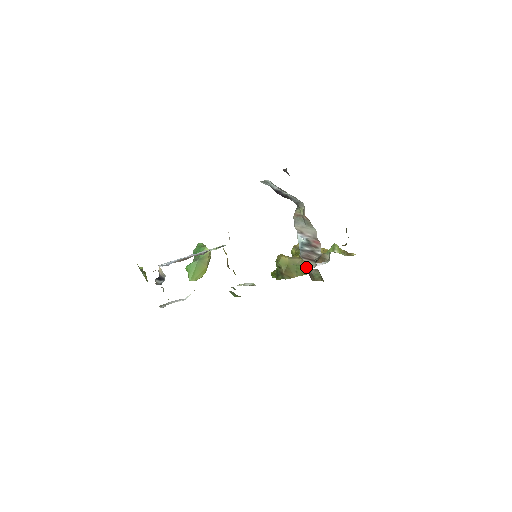
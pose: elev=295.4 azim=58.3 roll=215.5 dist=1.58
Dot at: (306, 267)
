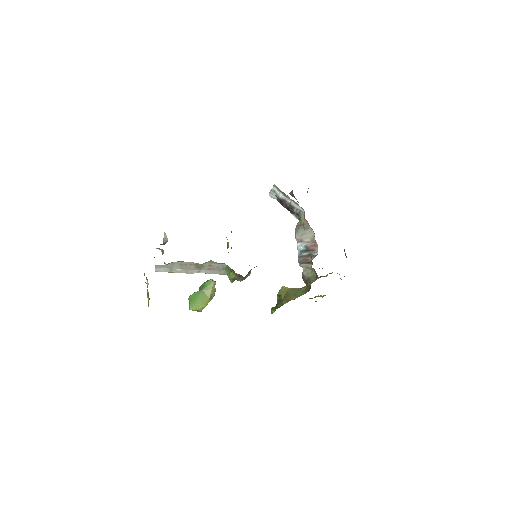
Dot at: (303, 271)
